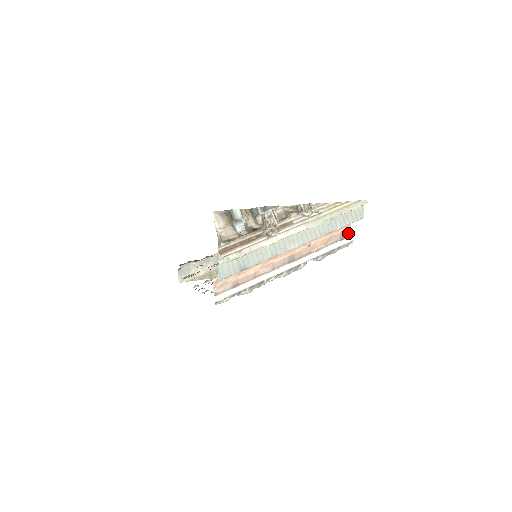
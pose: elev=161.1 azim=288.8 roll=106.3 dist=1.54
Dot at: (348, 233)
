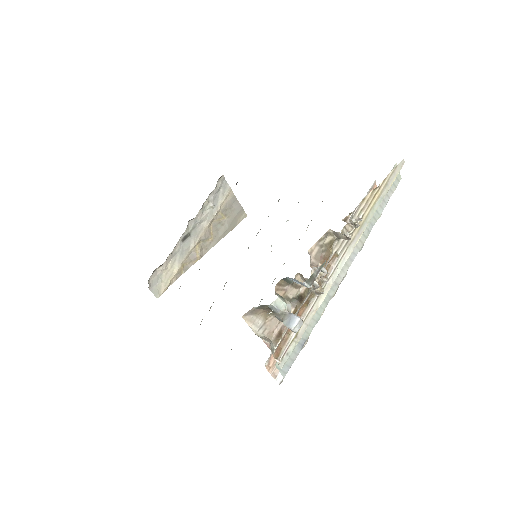
Dot at: occluded
